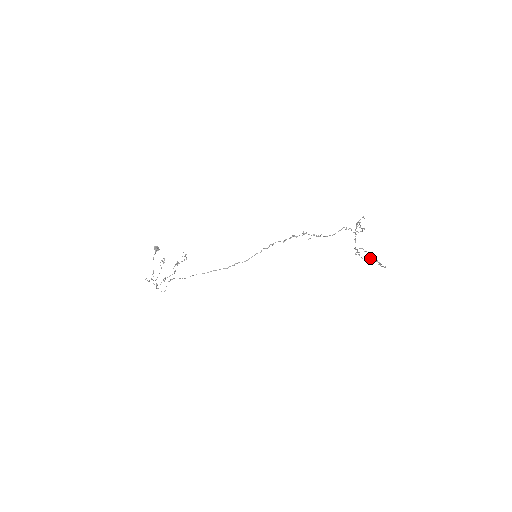
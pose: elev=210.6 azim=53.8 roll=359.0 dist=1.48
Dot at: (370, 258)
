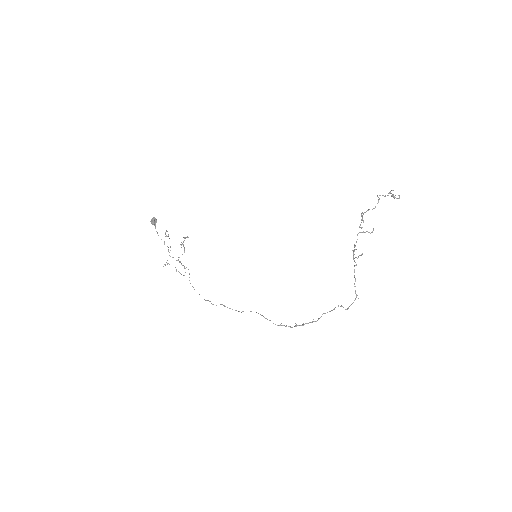
Dot at: occluded
